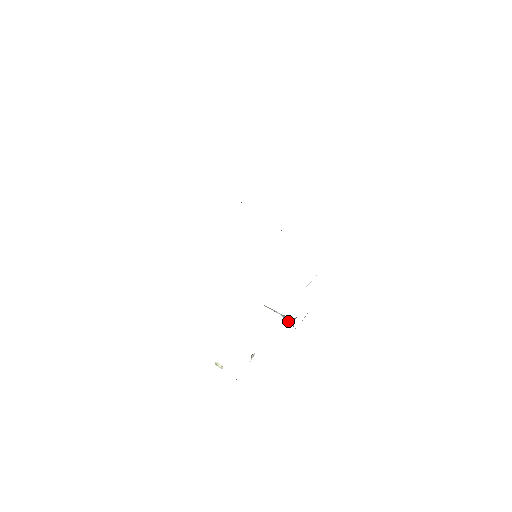
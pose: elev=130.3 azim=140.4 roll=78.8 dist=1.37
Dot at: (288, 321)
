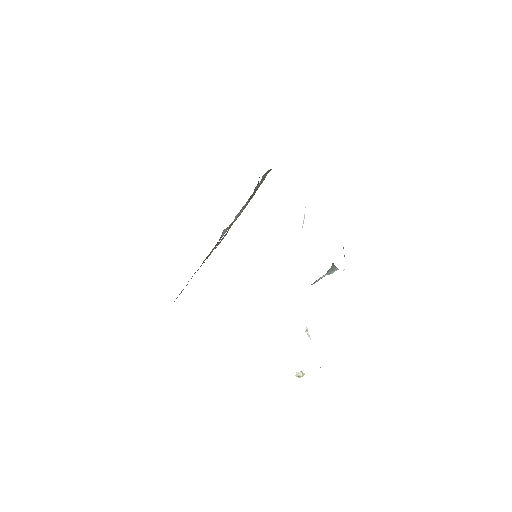
Dot at: (333, 272)
